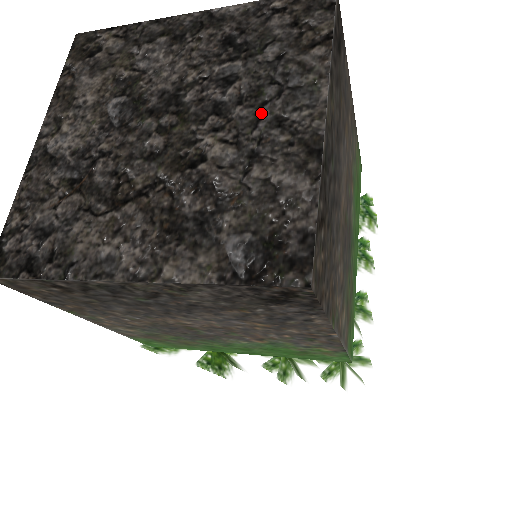
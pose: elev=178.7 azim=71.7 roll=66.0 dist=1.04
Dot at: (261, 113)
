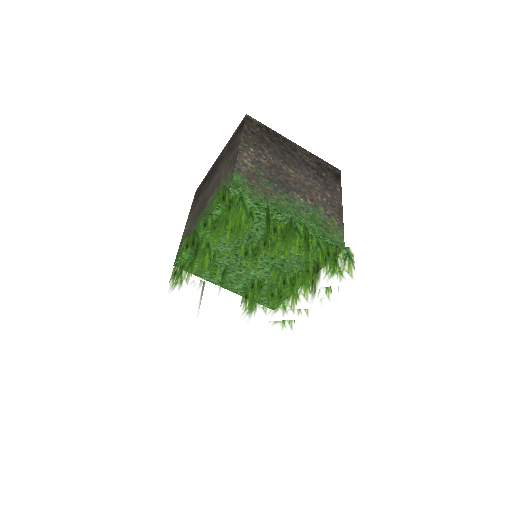
Dot at: occluded
